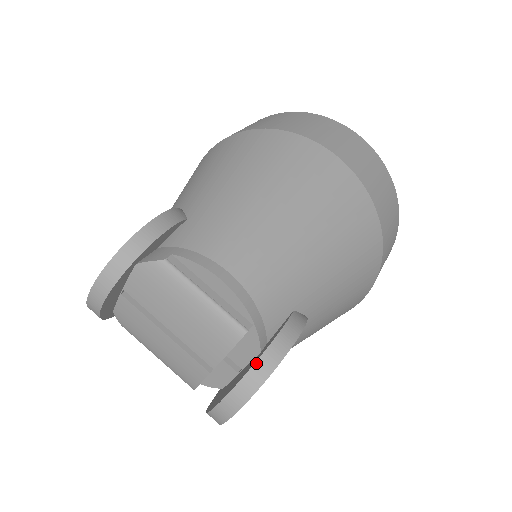
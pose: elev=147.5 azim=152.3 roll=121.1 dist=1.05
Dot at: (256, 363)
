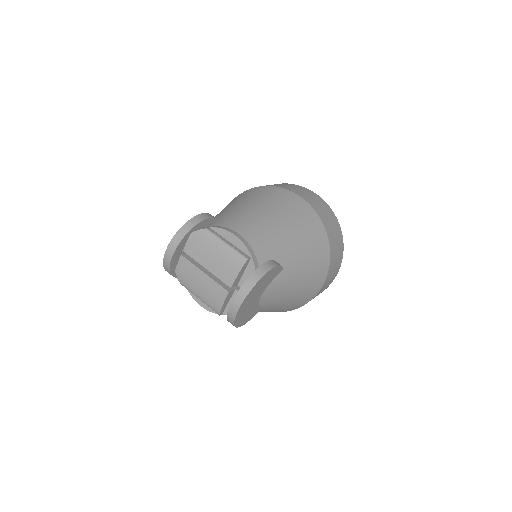
Dot at: (253, 273)
